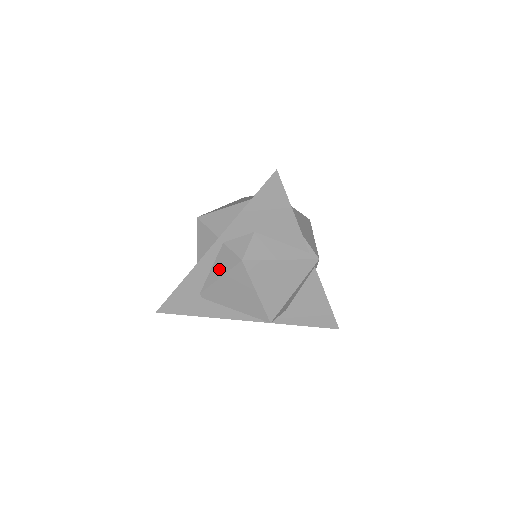
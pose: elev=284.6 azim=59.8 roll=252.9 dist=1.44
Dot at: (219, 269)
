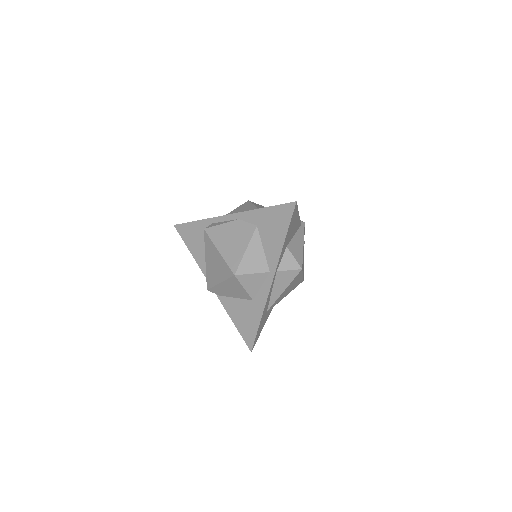
Dot at: (281, 287)
